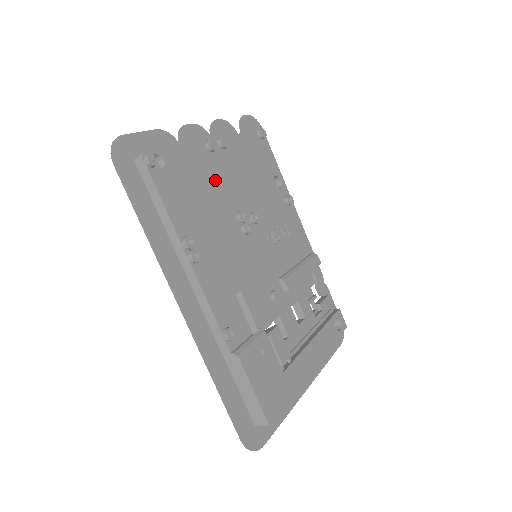
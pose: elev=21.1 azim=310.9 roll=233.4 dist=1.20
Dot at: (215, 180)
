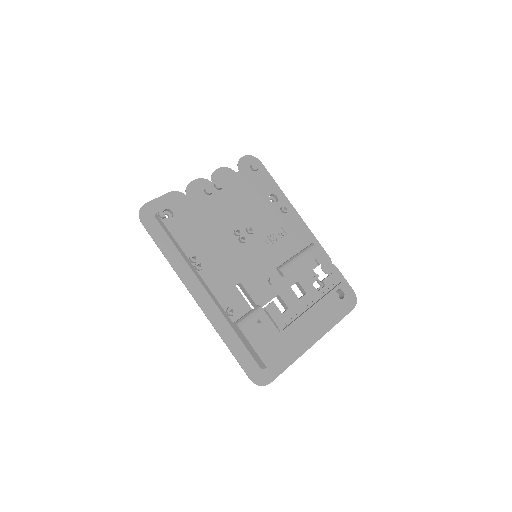
Dot at: (214, 213)
